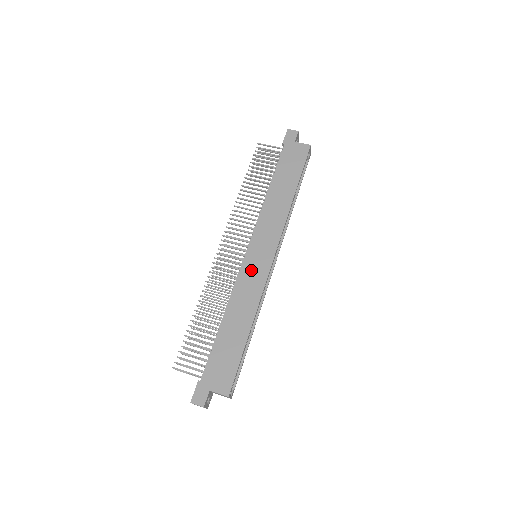
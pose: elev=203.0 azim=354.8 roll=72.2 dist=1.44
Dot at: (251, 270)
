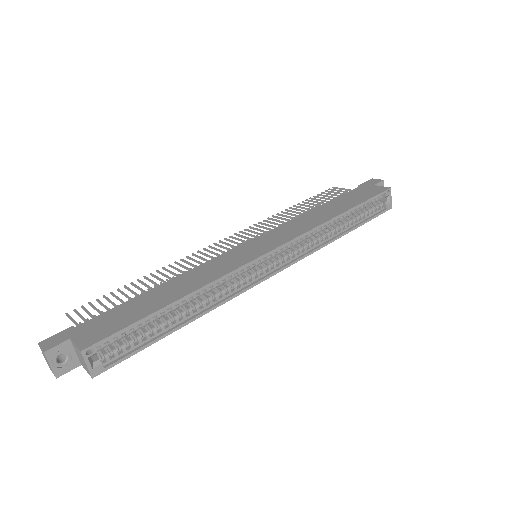
Dot at: (235, 255)
